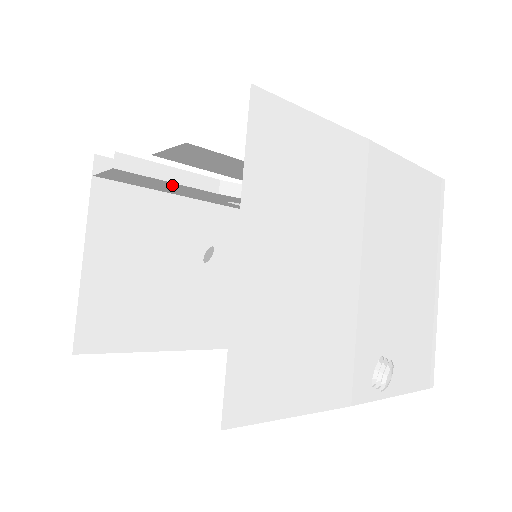
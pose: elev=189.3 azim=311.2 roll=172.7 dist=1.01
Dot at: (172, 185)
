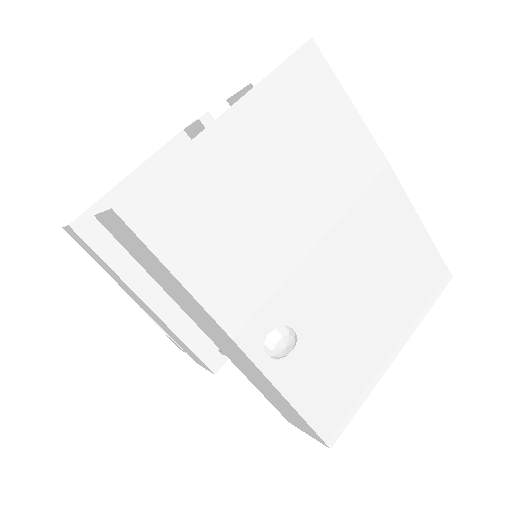
Dot at: occluded
